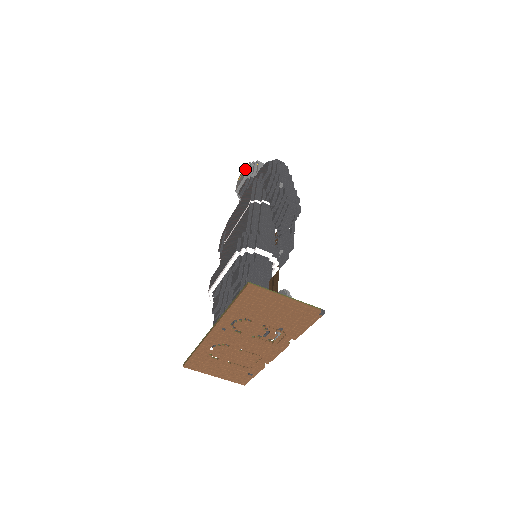
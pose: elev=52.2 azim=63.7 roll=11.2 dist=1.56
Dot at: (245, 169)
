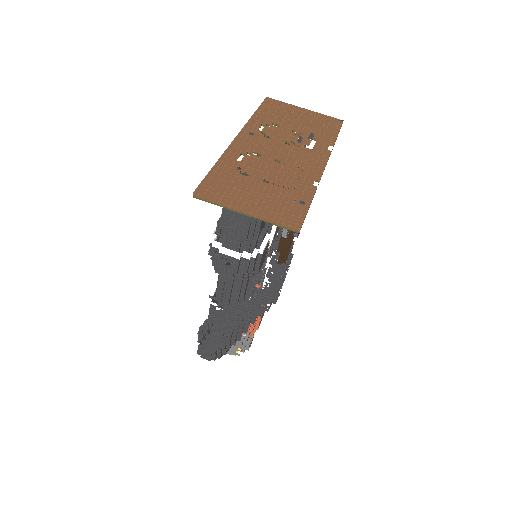
Dot at: occluded
